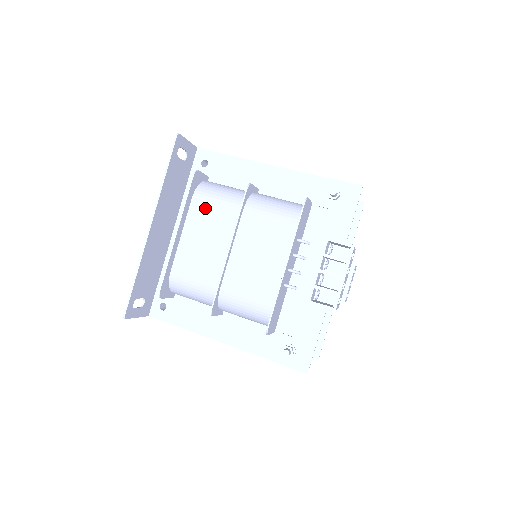
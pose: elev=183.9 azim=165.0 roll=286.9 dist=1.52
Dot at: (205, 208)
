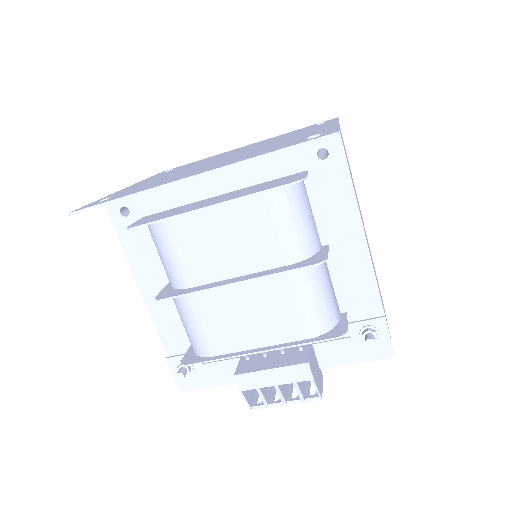
Dot at: (264, 216)
